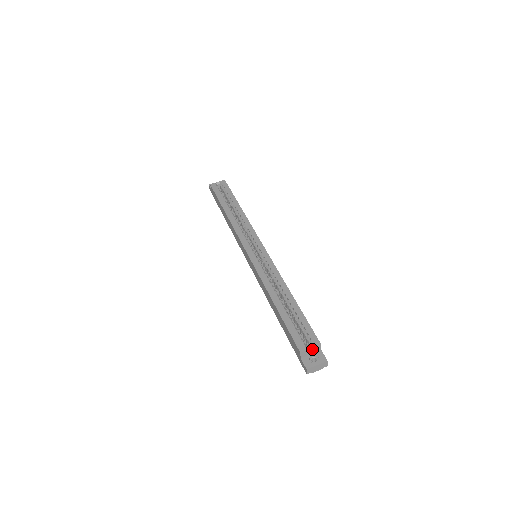
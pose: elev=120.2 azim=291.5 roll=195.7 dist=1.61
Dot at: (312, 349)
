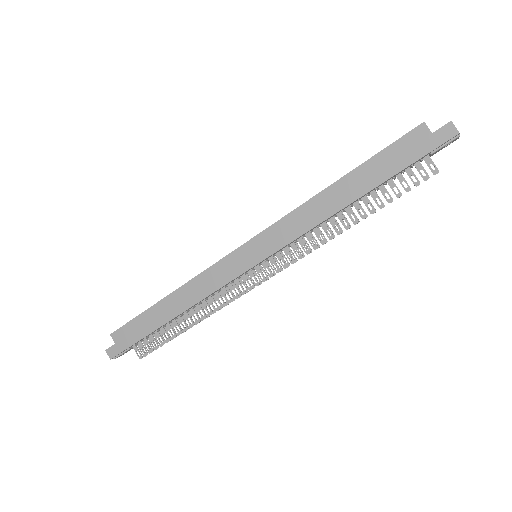
Dot at: occluded
